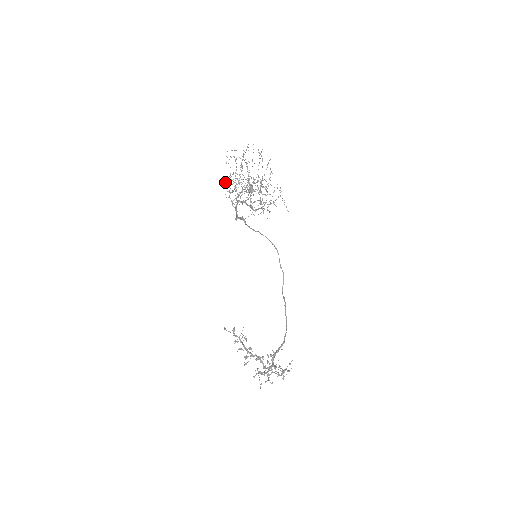
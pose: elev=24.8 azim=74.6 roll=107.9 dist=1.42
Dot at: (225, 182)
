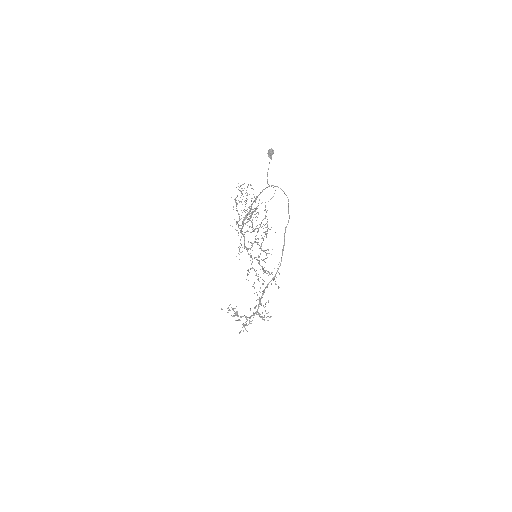
Dot at: (235, 200)
